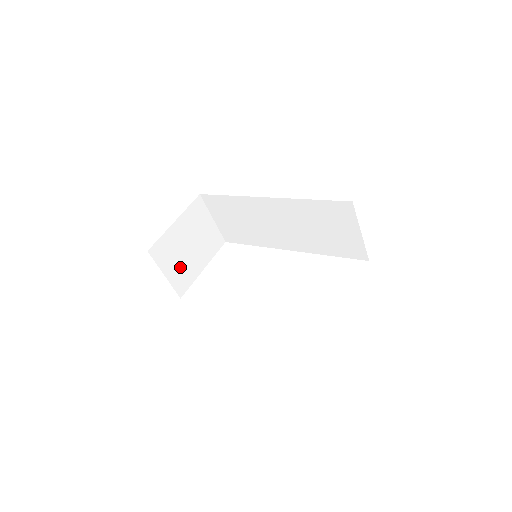
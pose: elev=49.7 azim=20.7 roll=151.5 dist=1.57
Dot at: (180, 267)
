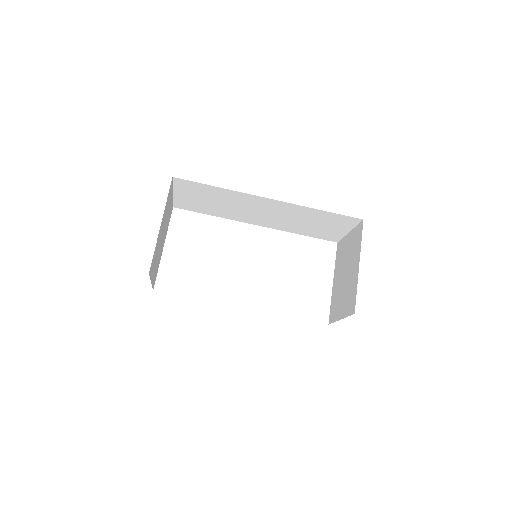
Dot at: (156, 263)
